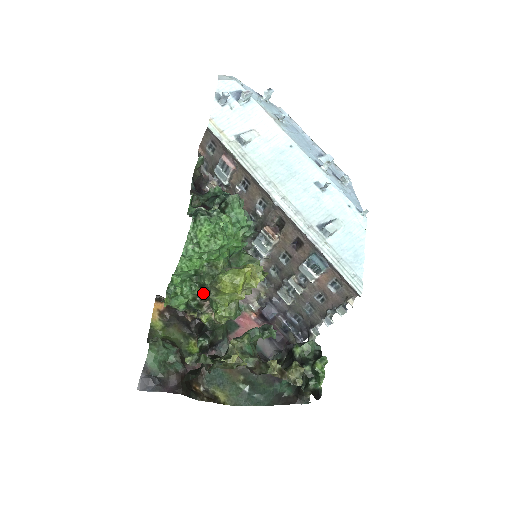
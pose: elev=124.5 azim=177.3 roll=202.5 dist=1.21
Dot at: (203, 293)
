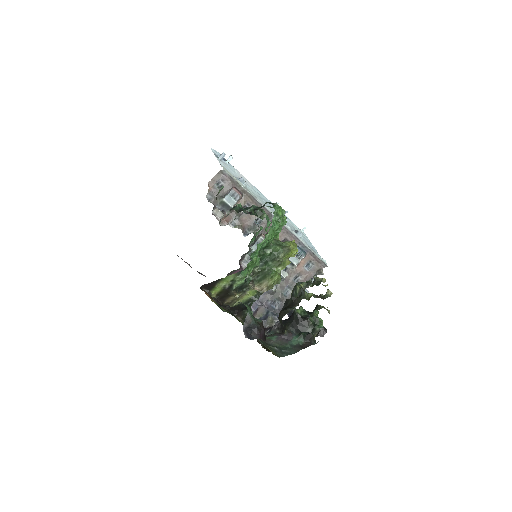
Dot at: (259, 267)
